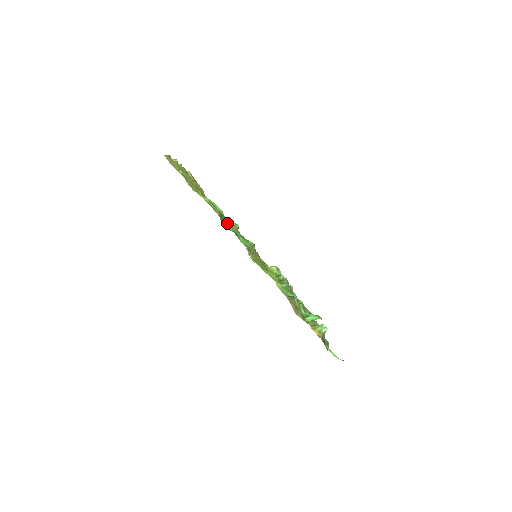
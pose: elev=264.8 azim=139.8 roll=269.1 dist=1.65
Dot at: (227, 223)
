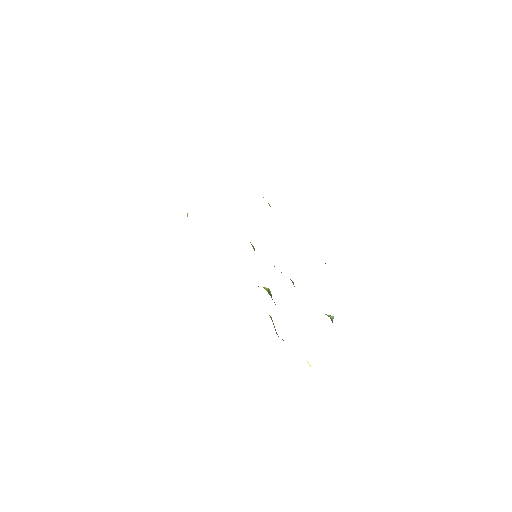
Dot at: occluded
